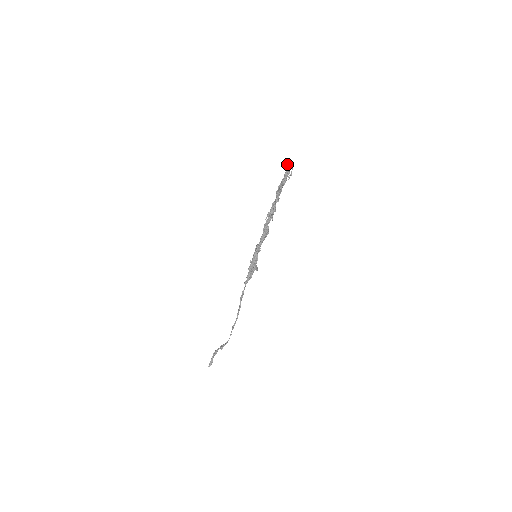
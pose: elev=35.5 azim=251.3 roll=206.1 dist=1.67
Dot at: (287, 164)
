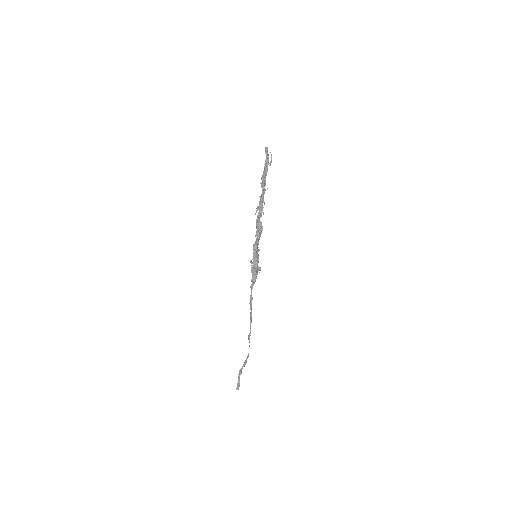
Dot at: occluded
